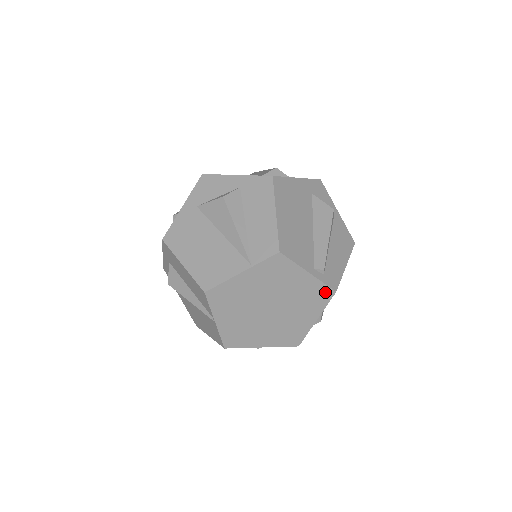
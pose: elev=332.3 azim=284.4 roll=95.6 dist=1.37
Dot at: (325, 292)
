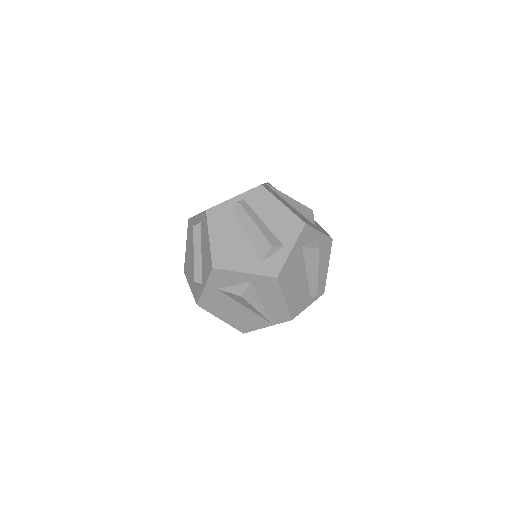
Dot at: occluded
